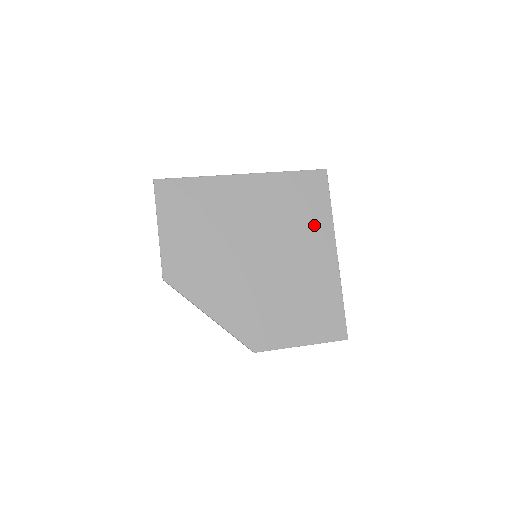
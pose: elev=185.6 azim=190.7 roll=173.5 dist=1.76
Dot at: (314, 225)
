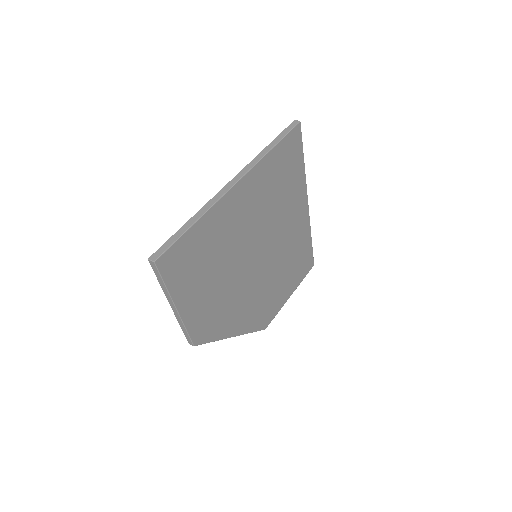
Dot at: (294, 191)
